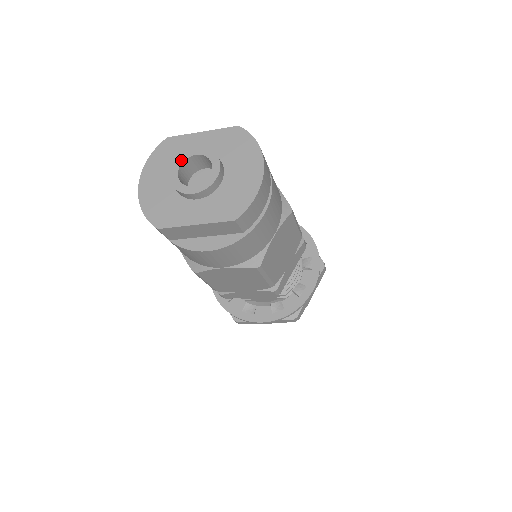
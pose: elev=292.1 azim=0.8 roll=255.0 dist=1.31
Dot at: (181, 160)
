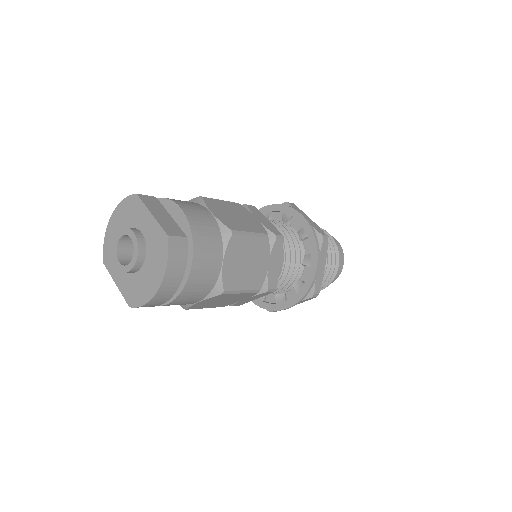
Dot at: (124, 232)
